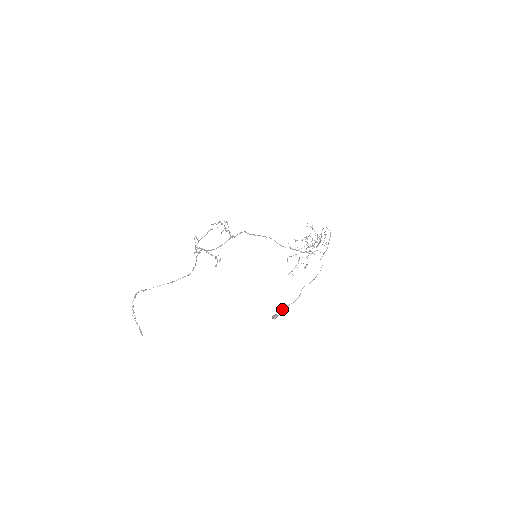
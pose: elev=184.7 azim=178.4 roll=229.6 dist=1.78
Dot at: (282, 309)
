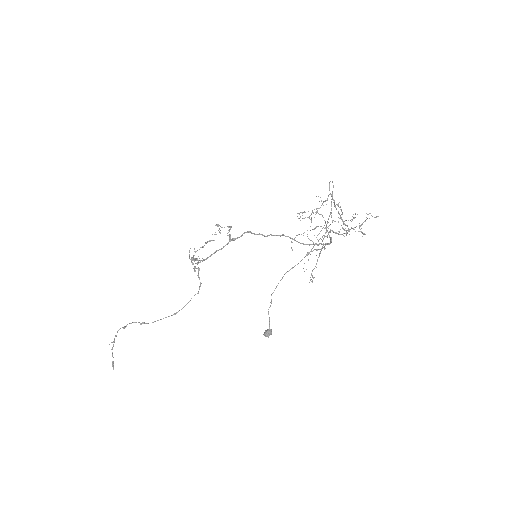
Dot at: (268, 313)
